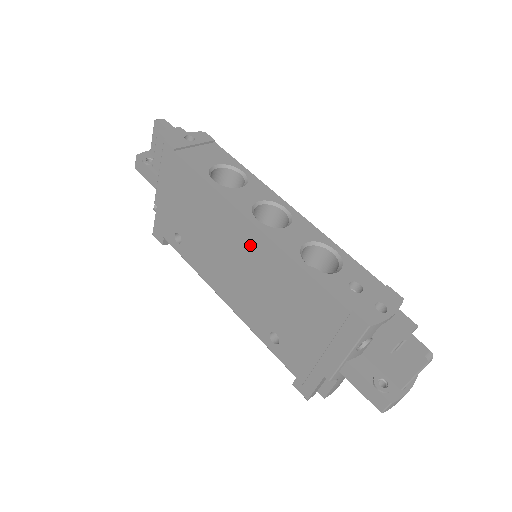
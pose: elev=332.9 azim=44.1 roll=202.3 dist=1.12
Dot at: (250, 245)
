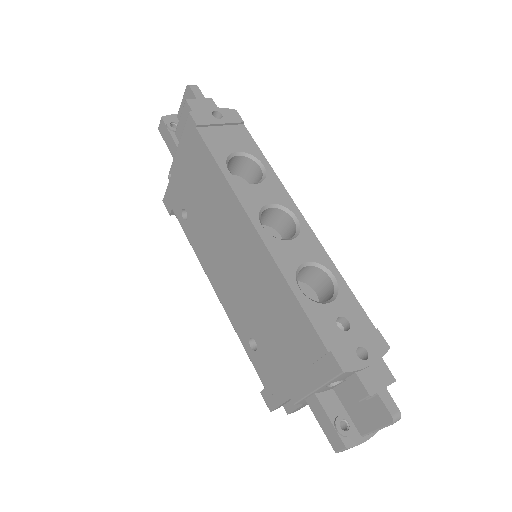
Dot at: (249, 249)
